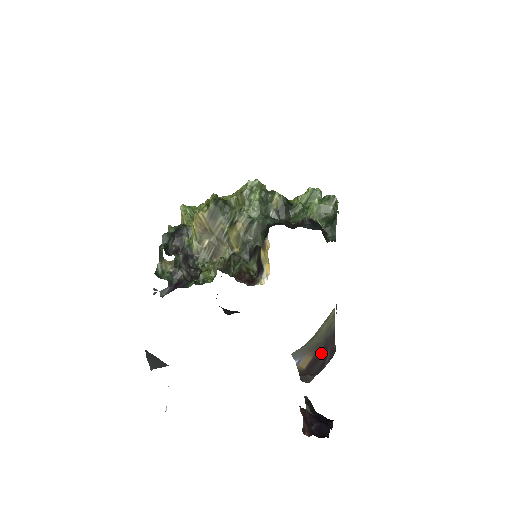
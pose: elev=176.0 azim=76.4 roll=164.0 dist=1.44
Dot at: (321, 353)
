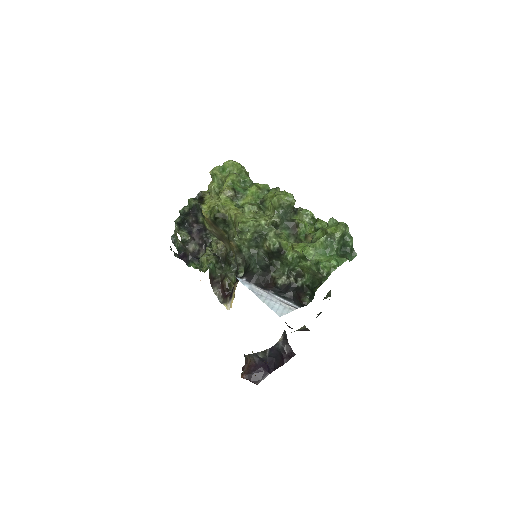
Dot at: occluded
